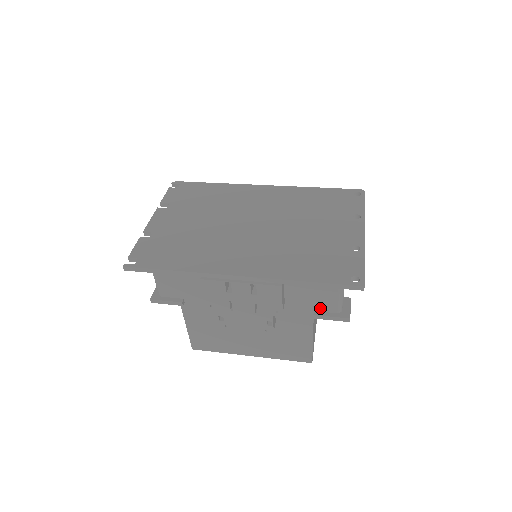
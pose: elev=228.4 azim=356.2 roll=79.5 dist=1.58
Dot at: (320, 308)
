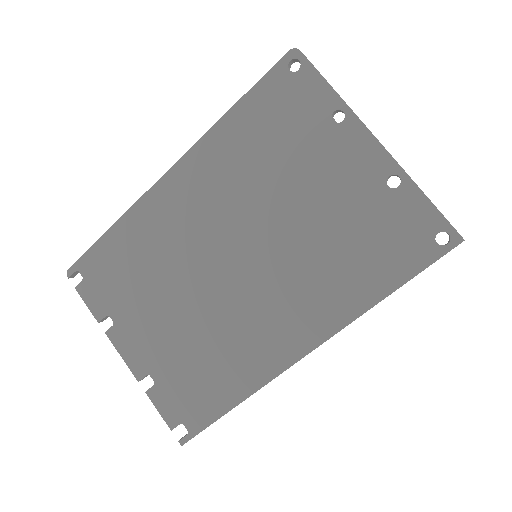
Dot at: occluded
